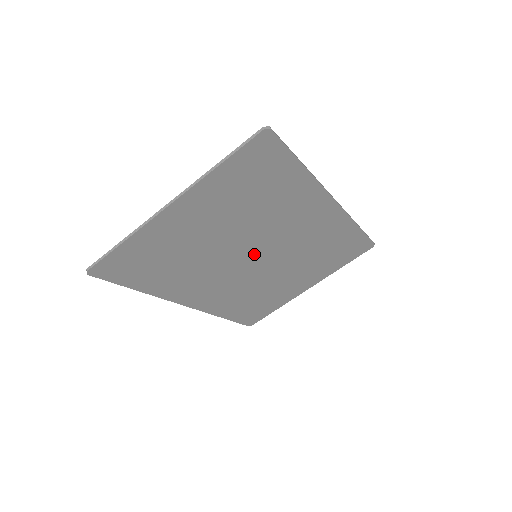
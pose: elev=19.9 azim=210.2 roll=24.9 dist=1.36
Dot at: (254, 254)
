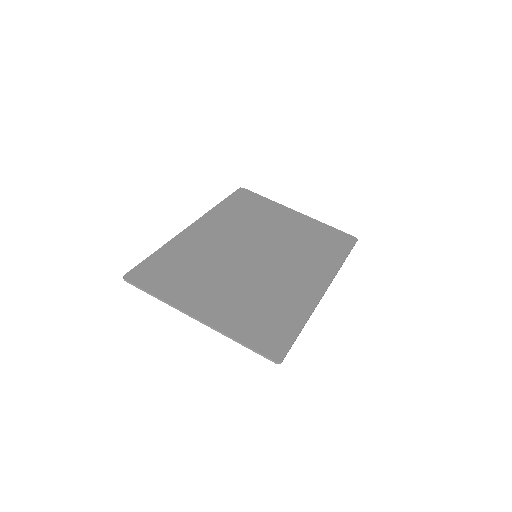
Dot at: (254, 259)
